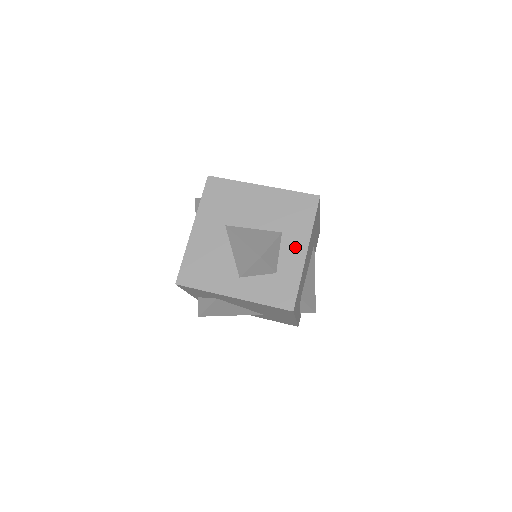
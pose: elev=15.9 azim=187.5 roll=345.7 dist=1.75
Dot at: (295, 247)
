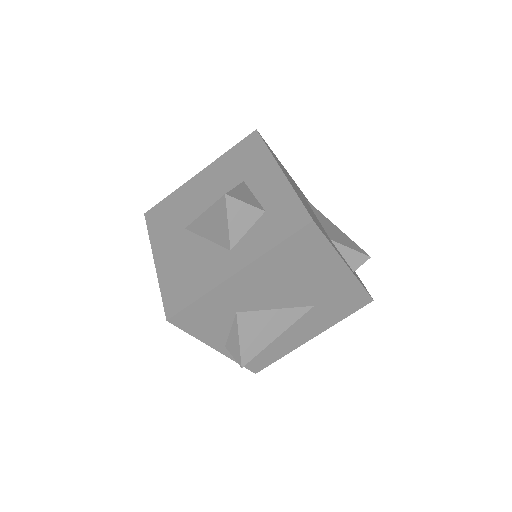
Dot at: (266, 178)
